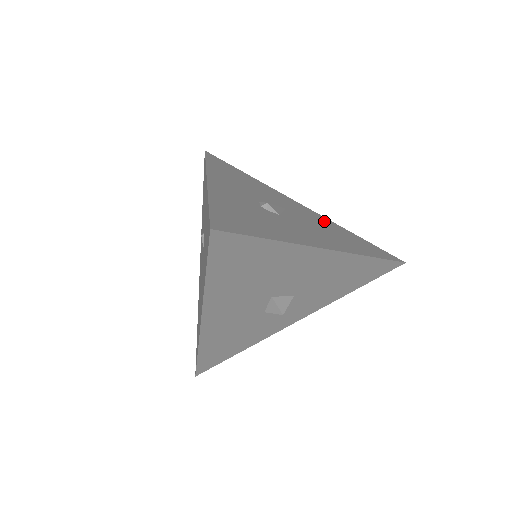
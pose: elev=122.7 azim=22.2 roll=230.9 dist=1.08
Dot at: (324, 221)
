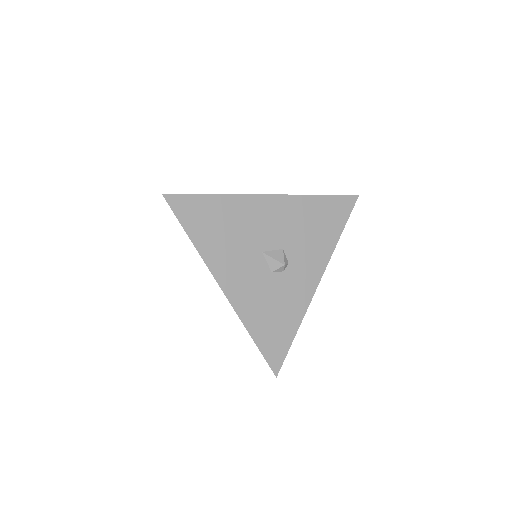
Dot at: occluded
